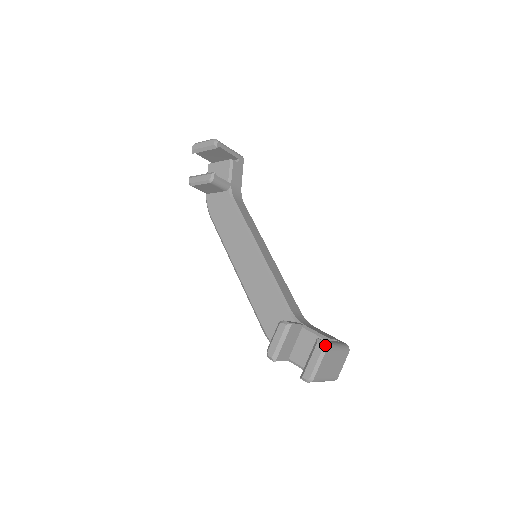
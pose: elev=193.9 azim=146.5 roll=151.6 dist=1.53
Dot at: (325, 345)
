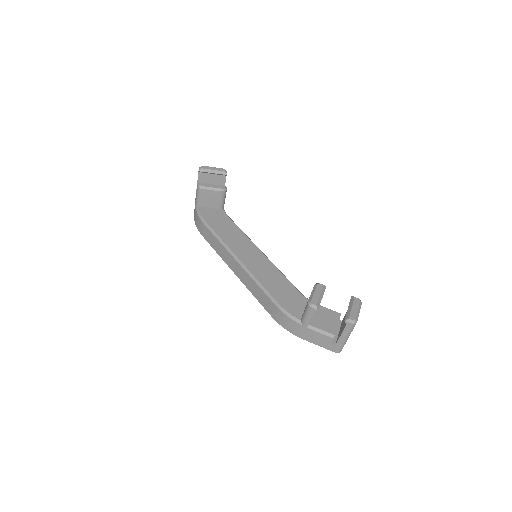
Dot at: (360, 300)
